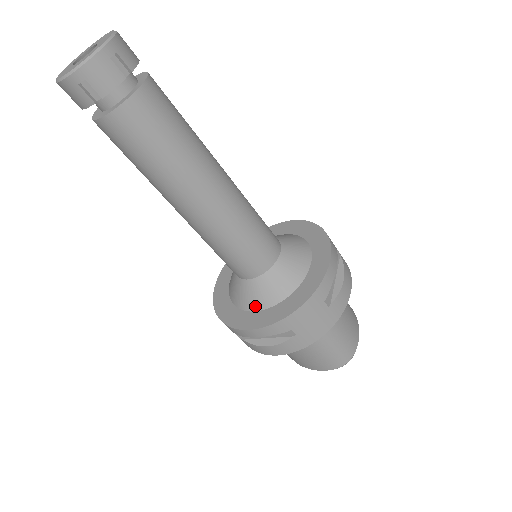
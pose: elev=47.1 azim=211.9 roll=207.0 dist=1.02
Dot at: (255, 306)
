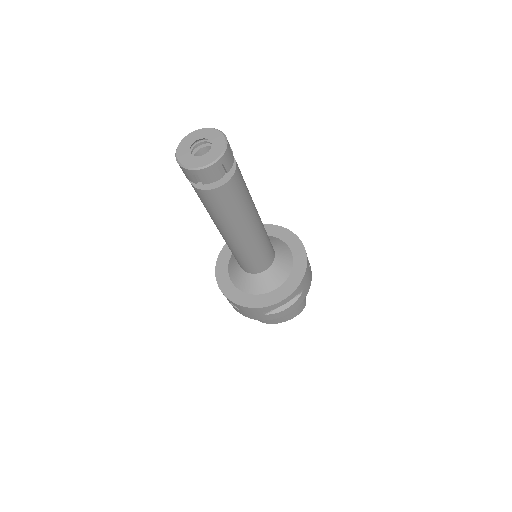
Dot at: (274, 286)
